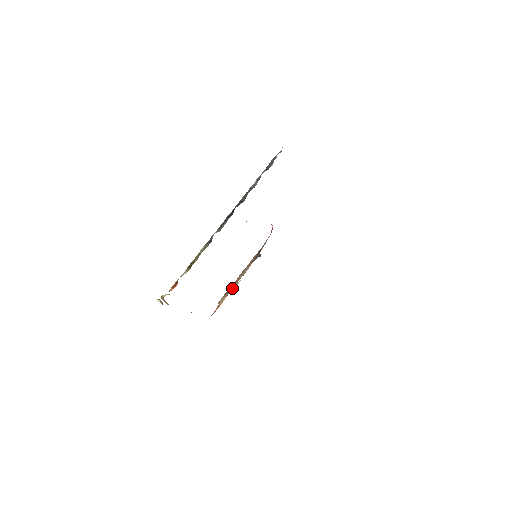
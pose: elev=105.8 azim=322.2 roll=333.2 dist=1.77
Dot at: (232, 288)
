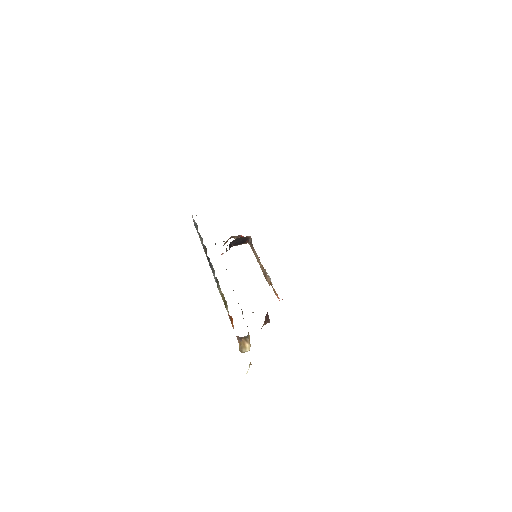
Dot at: occluded
